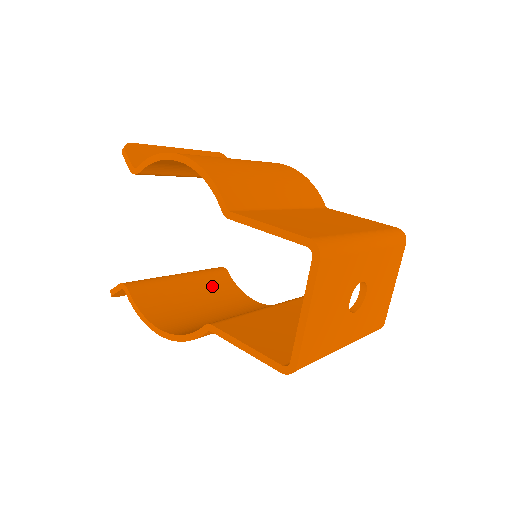
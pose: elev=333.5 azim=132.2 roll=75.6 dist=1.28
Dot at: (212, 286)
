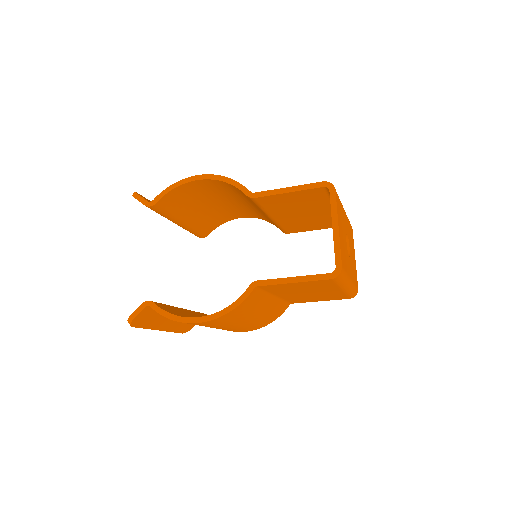
Dot at: occluded
